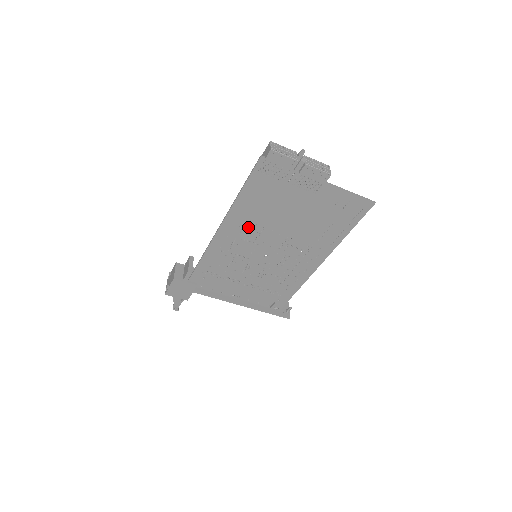
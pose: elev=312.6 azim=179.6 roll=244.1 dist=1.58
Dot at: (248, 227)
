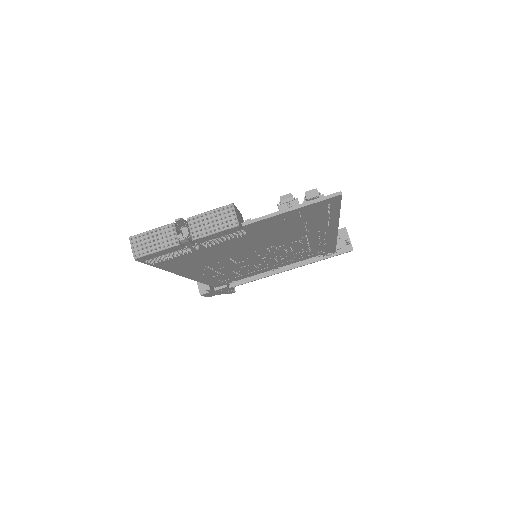
Dot at: (213, 265)
